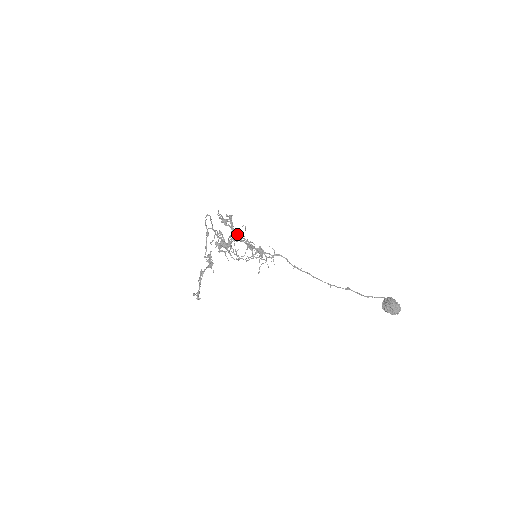
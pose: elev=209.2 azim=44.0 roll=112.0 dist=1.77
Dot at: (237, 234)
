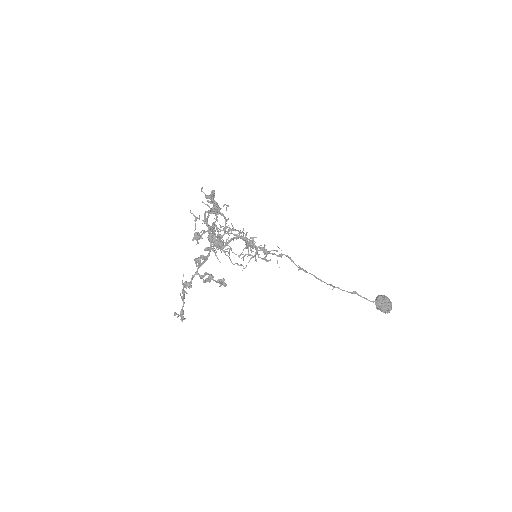
Dot at: (232, 226)
